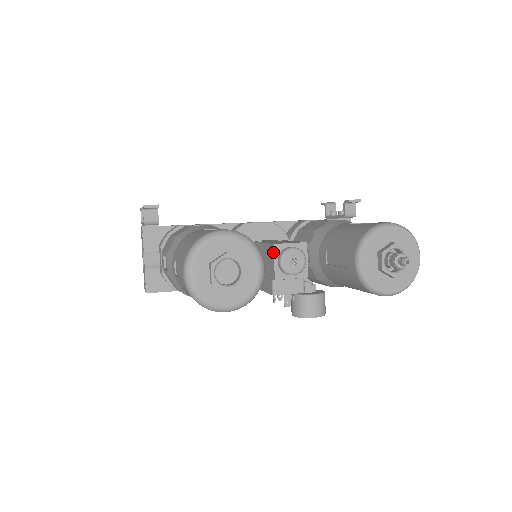
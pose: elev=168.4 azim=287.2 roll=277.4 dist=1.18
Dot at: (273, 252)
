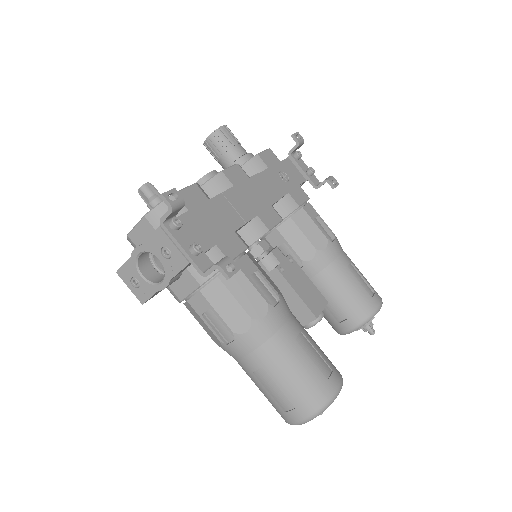
Dot at: (311, 321)
